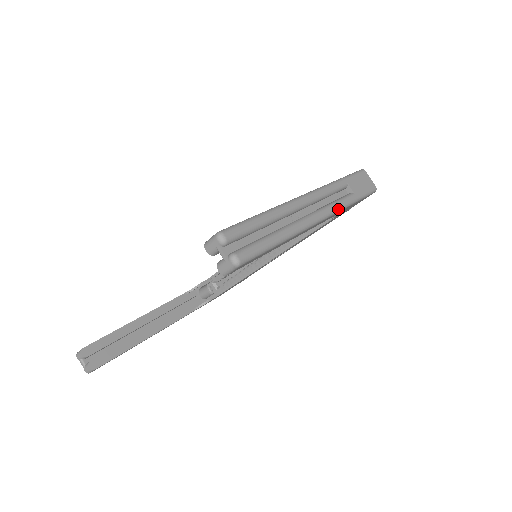
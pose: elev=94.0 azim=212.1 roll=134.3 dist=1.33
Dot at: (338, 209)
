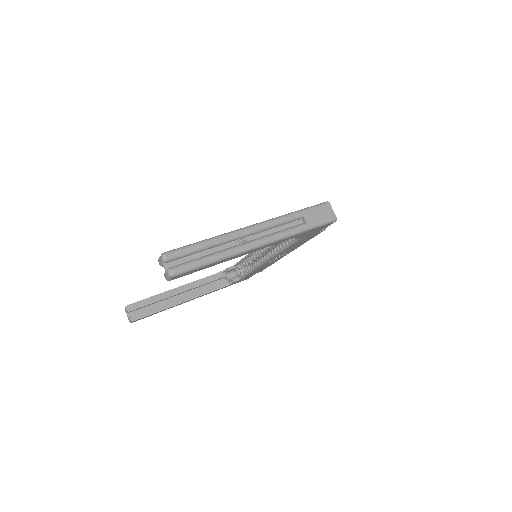
Dot at: (283, 237)
